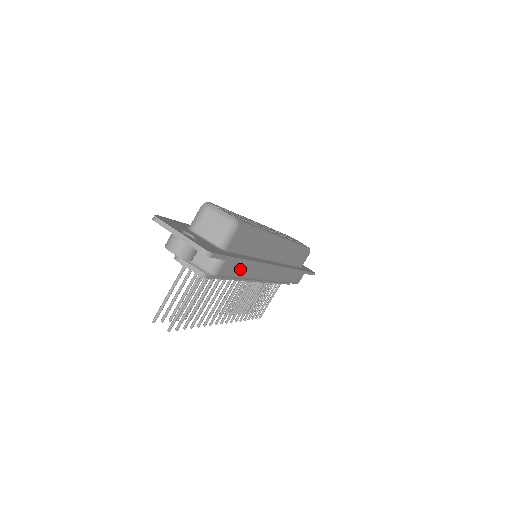
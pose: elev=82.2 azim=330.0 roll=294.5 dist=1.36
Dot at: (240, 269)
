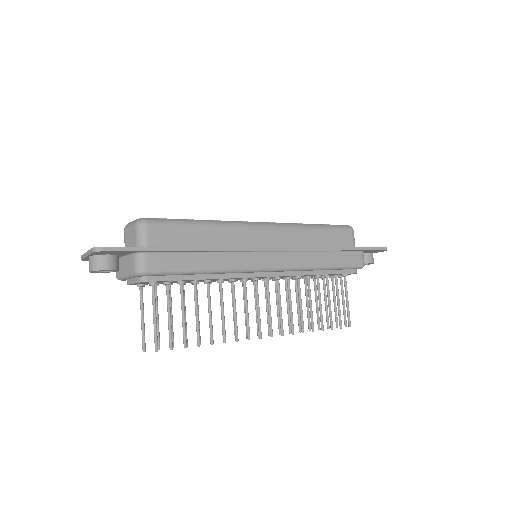
Dot at: (189, 261)
